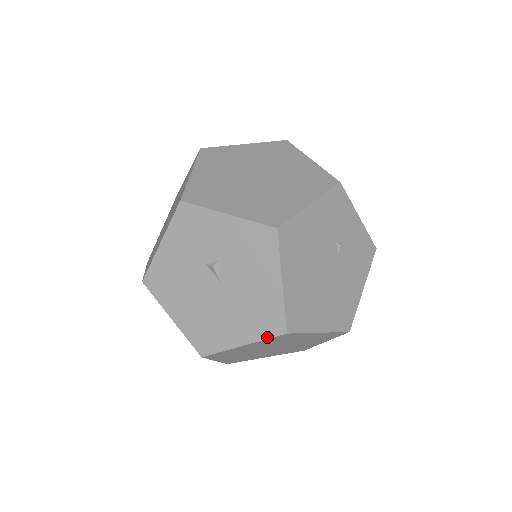
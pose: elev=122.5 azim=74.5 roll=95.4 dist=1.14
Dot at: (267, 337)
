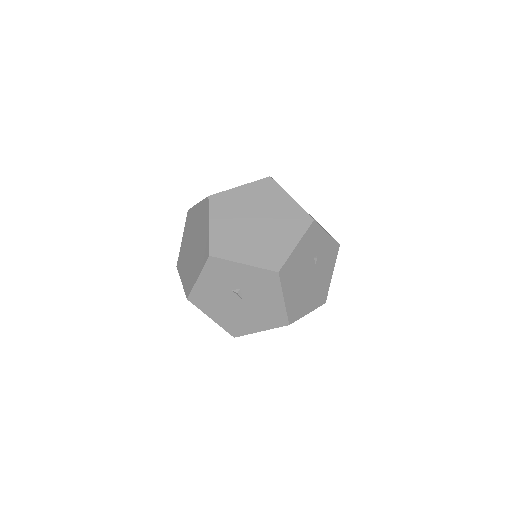
Dot at: (277, 327)
